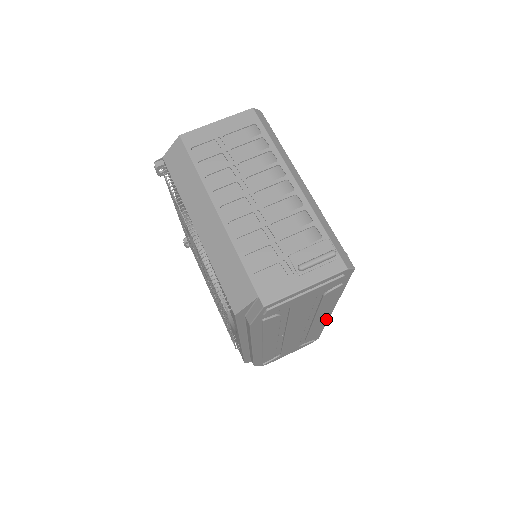
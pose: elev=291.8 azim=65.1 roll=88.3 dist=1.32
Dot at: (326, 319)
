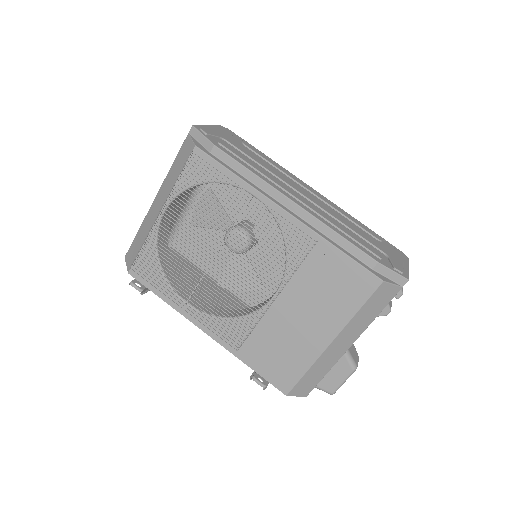
Dot at: occluded
